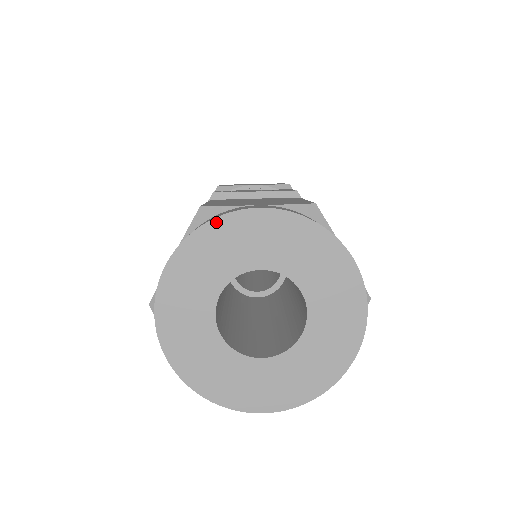
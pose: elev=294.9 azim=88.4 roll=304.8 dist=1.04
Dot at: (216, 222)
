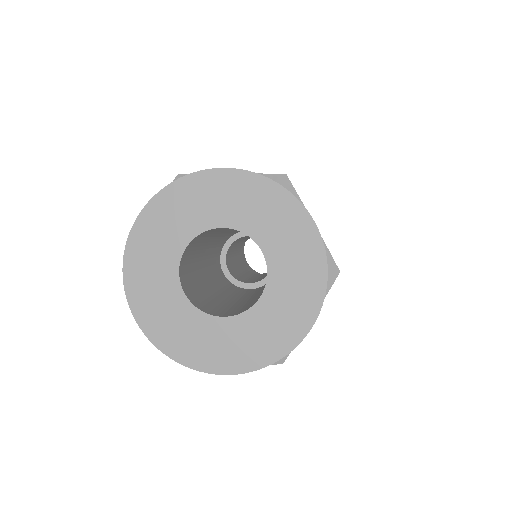
Dot at: (184, 180)
